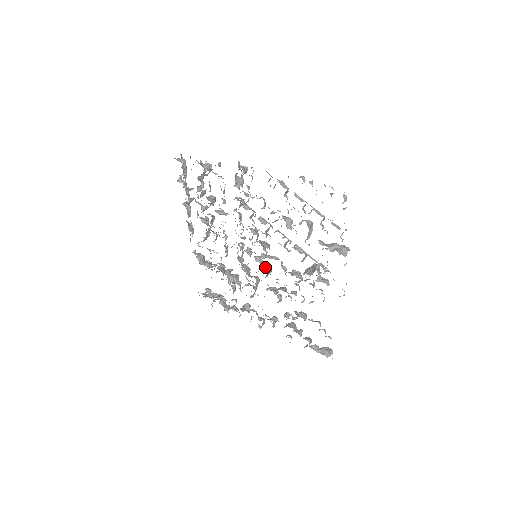
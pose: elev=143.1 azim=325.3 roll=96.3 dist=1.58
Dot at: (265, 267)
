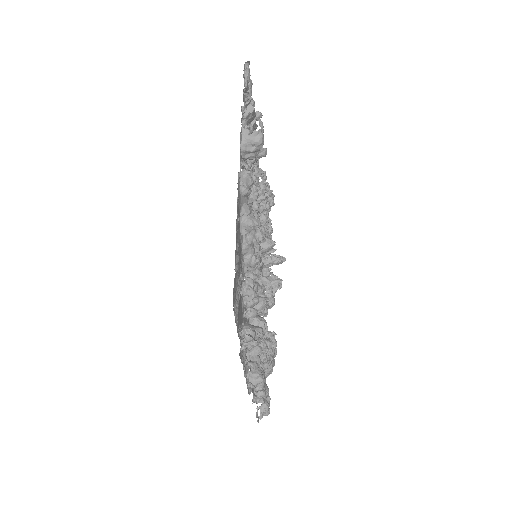
Dot at: occluded
